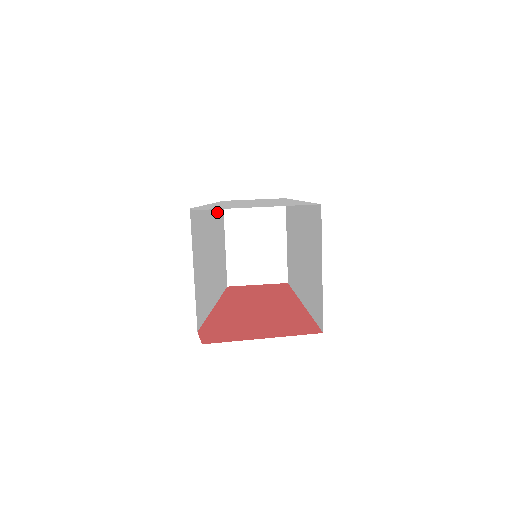
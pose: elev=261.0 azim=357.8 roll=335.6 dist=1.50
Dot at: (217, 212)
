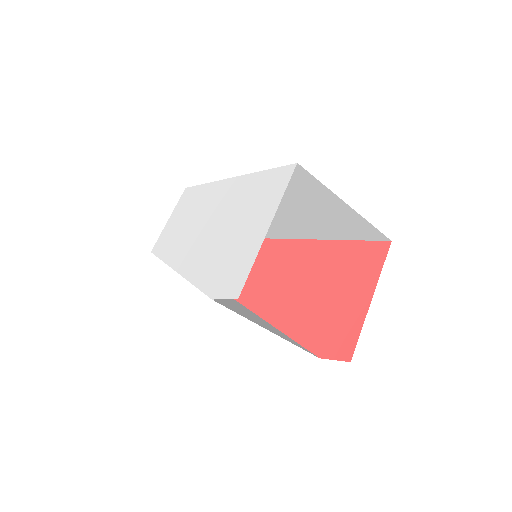
Dot at: occluded
